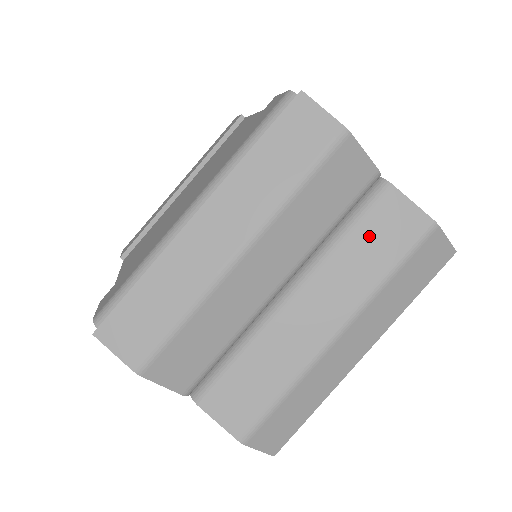
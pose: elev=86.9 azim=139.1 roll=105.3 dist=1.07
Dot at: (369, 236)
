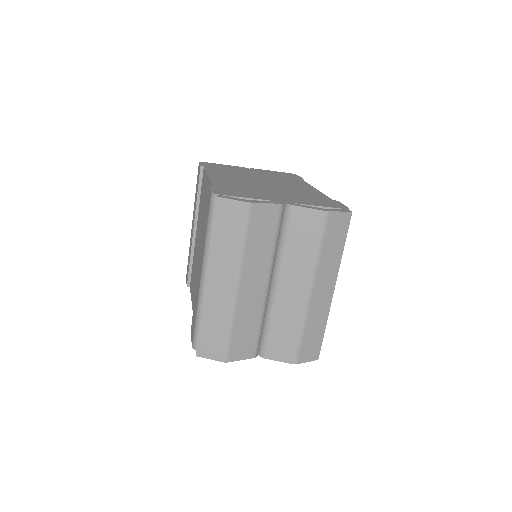
Dot at: (297, 237)
